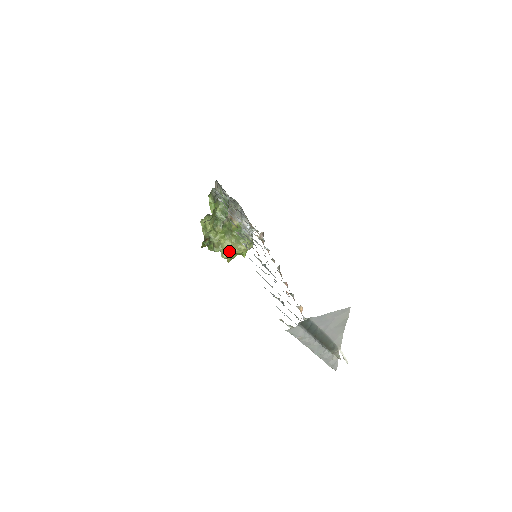
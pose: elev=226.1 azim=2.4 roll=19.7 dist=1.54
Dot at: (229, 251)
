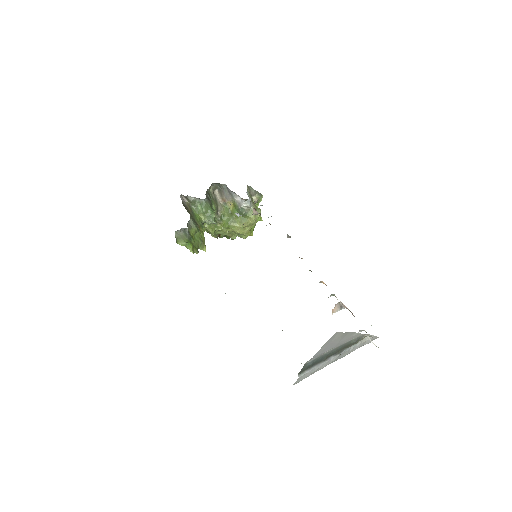
Dot at: (243, 232)
